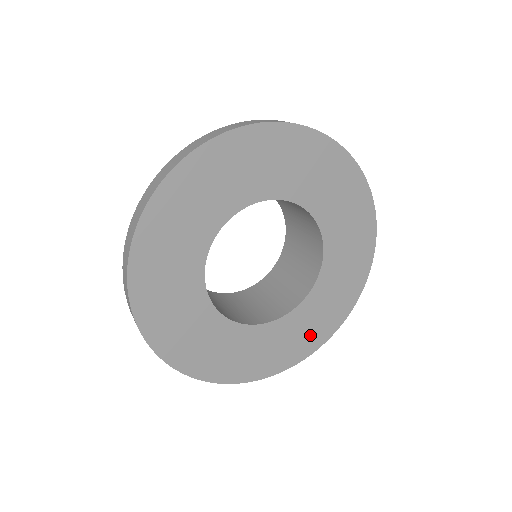
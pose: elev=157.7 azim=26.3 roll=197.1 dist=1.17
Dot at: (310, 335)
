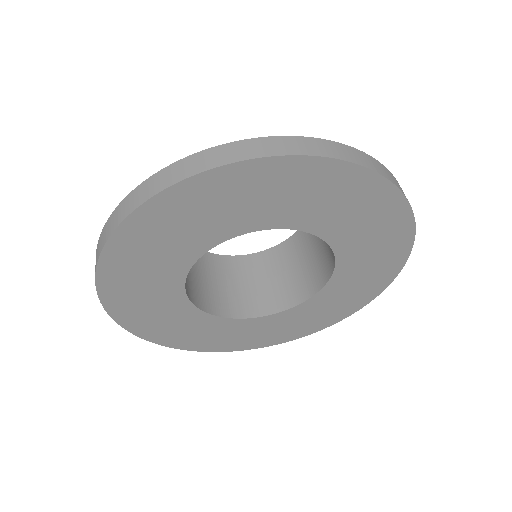
Dot at: (225, 341)
